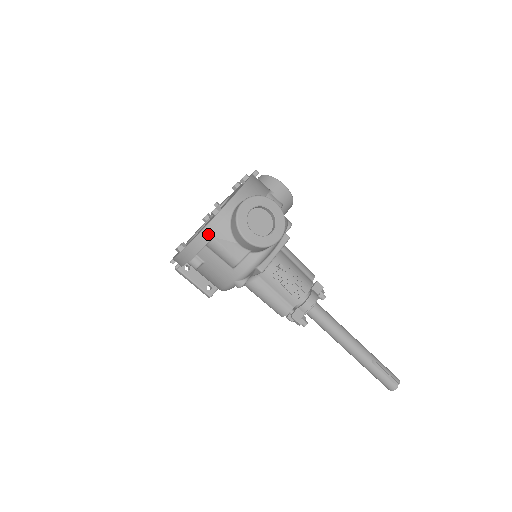
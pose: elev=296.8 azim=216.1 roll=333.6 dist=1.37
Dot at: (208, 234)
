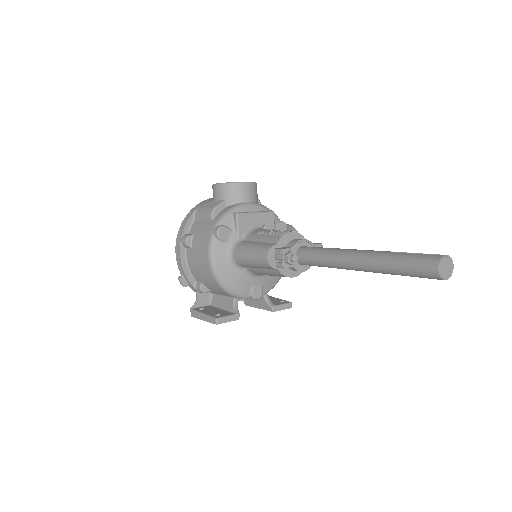
Dot at: (196, 208)
